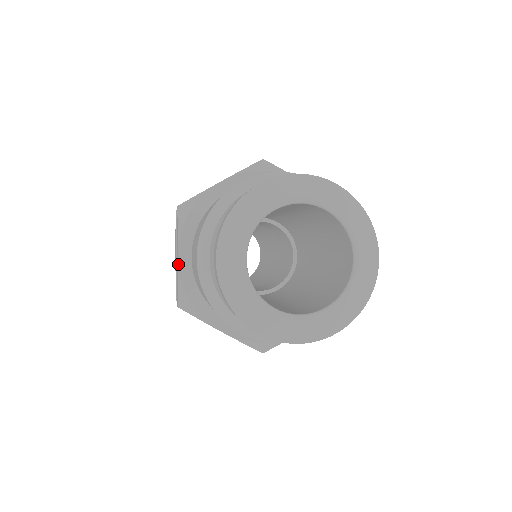
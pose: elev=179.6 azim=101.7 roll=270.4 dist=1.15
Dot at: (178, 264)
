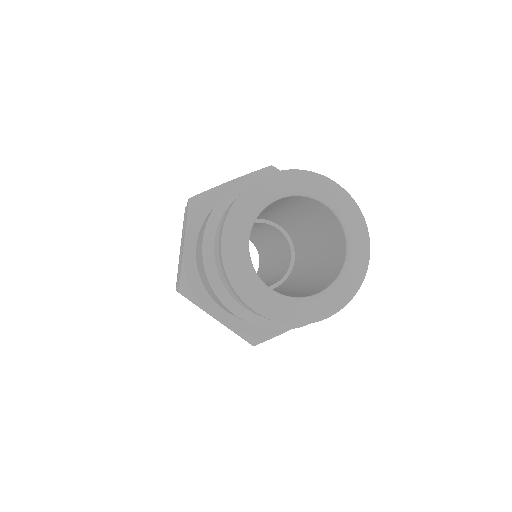
Dot at: (183, 251)
